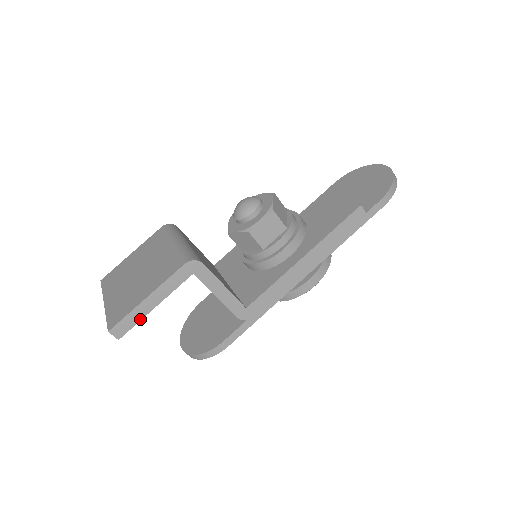
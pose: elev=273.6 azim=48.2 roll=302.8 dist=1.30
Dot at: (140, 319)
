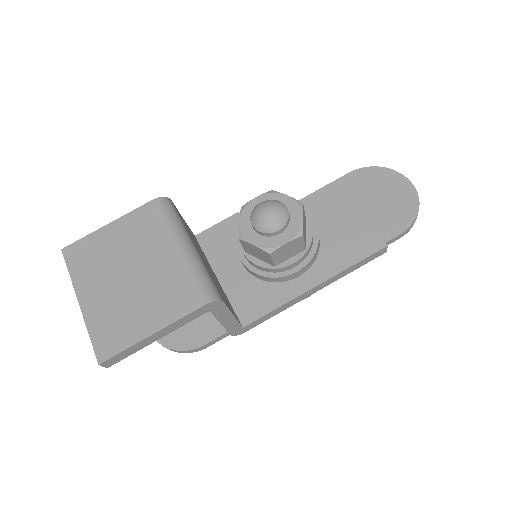
Dot at: (137, 350)
